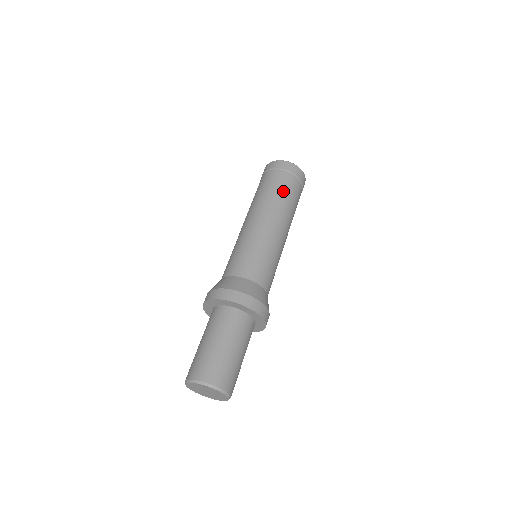
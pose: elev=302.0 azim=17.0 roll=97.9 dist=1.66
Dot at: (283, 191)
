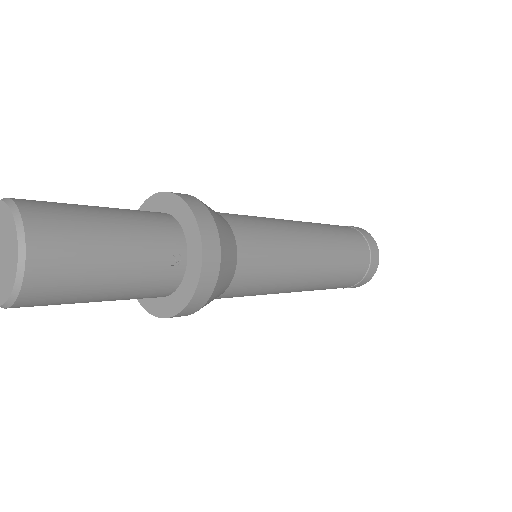
Dot at: (330, 225)
